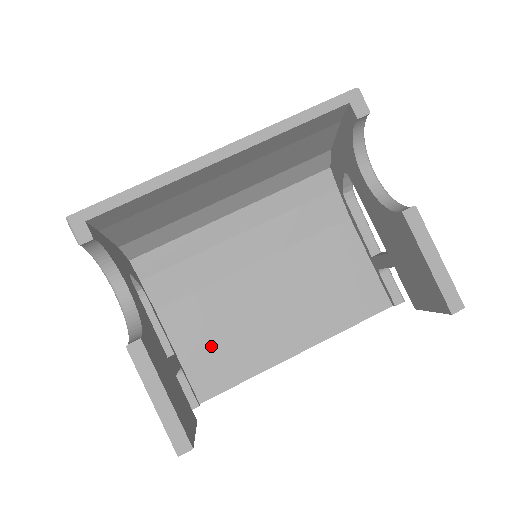
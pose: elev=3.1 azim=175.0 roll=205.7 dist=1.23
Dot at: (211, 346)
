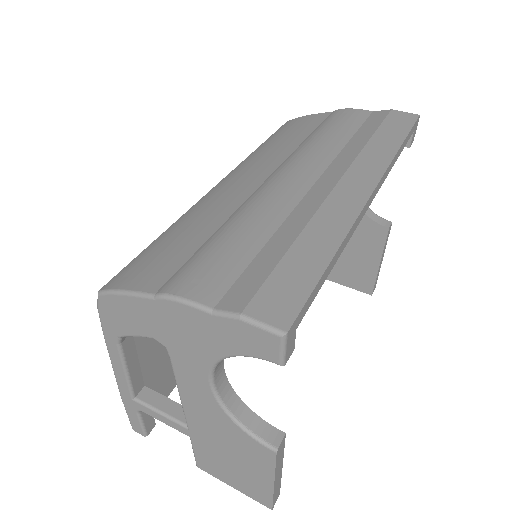
Dot at: (168, 355)
